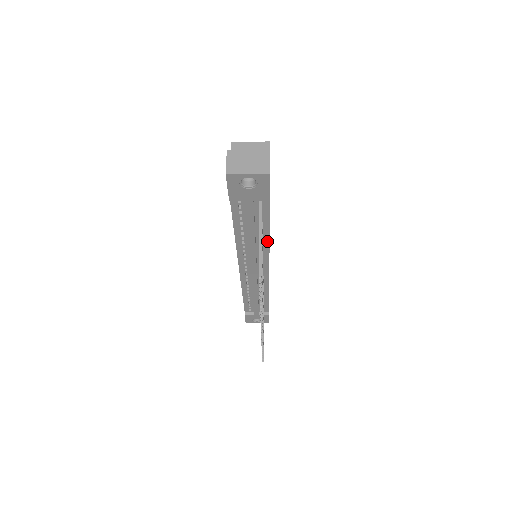
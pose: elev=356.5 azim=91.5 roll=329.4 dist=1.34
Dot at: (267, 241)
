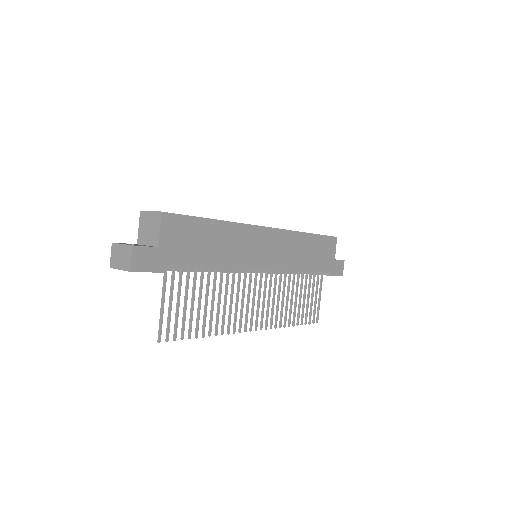
Dot at: (224, 269)
